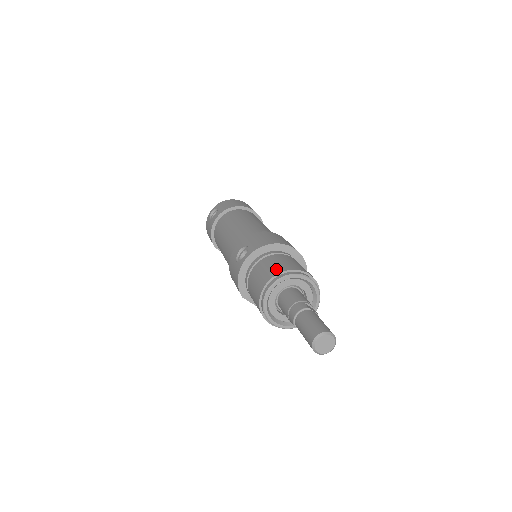
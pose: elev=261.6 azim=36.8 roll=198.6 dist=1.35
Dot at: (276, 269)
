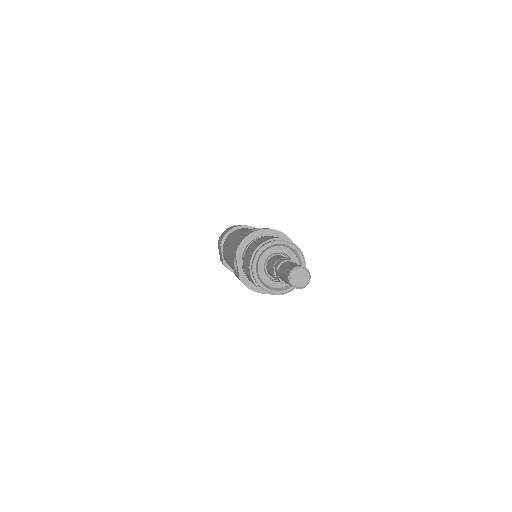
Dot at: occluded
